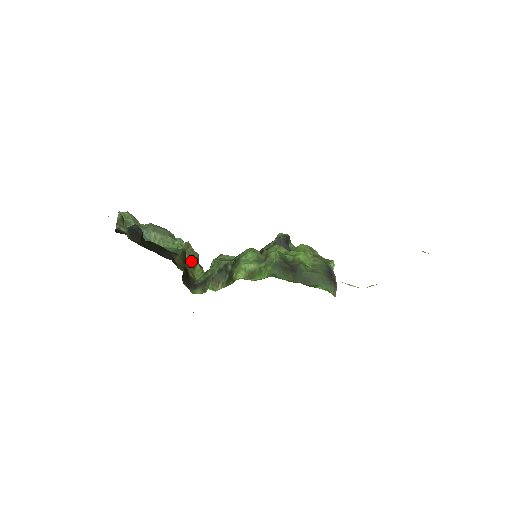
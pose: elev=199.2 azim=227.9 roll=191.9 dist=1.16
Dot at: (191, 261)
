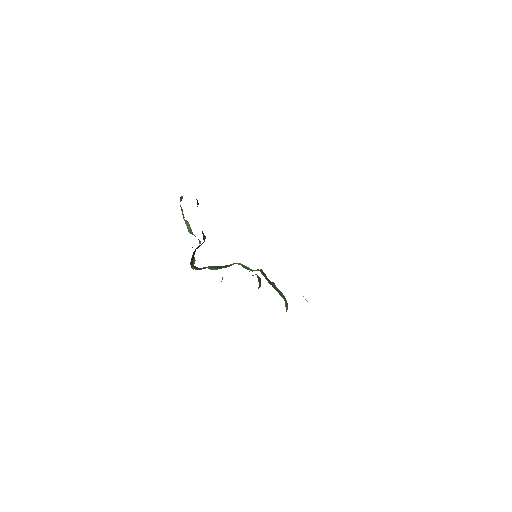
Dot at: (194, 257)
